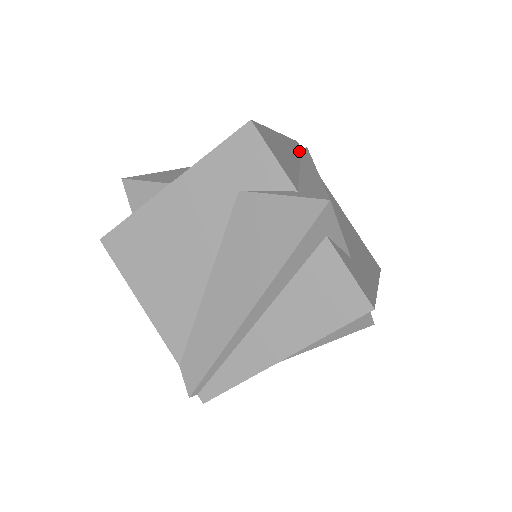
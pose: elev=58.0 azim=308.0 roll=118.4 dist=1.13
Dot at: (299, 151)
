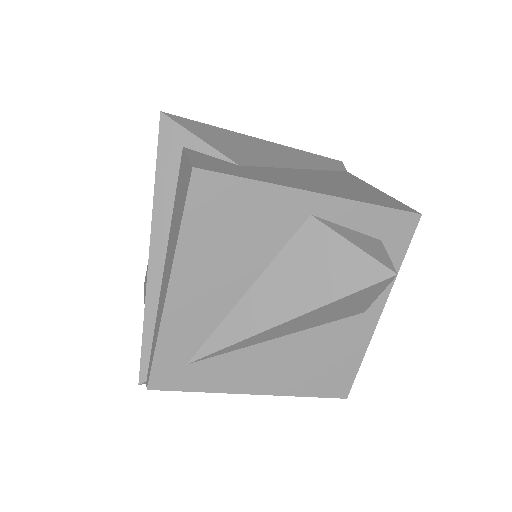
Dot at: occluded
